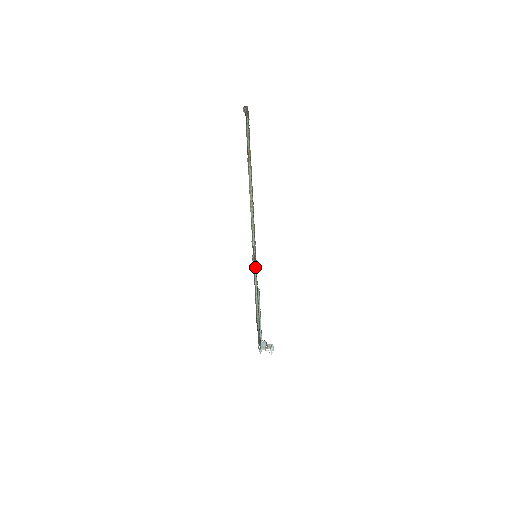
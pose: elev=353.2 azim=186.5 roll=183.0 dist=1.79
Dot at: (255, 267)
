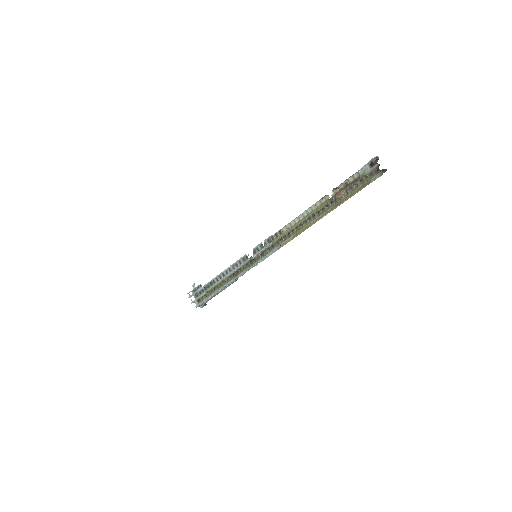
Dot at: (247, 262)
